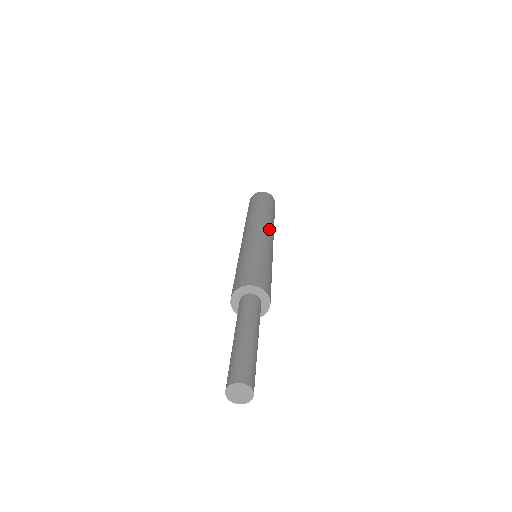
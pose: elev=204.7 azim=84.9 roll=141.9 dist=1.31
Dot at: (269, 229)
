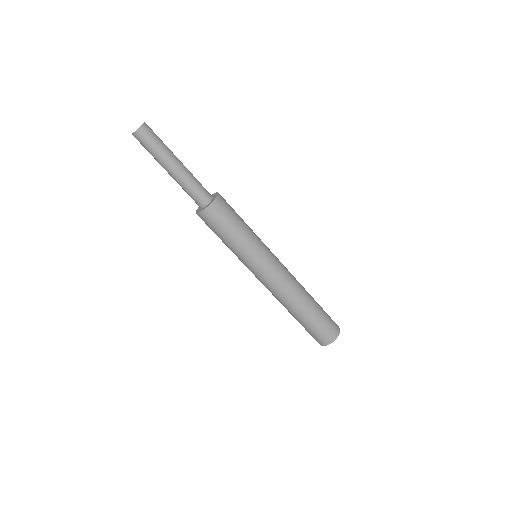
Dot at: occluded
